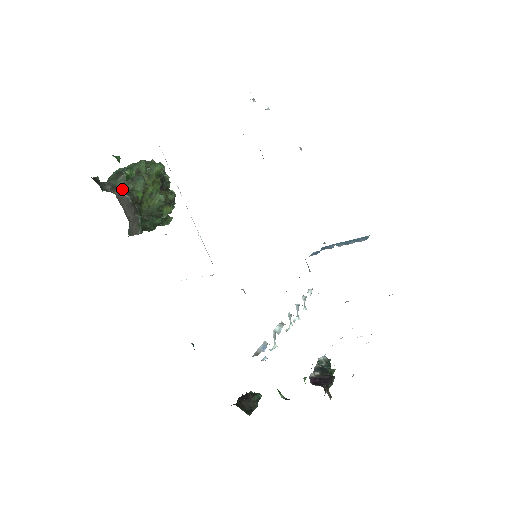
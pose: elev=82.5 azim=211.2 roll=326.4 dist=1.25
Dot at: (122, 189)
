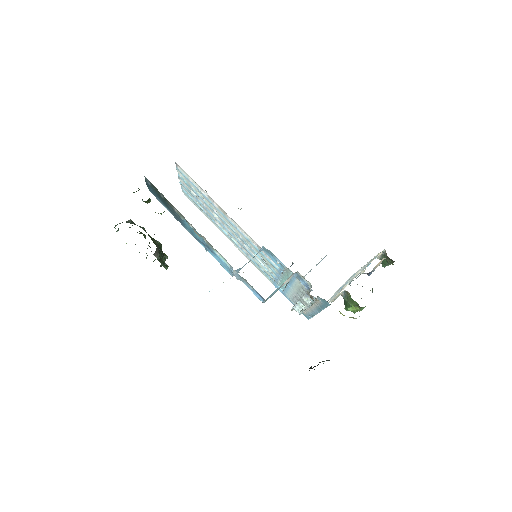
Dot at: occluded
